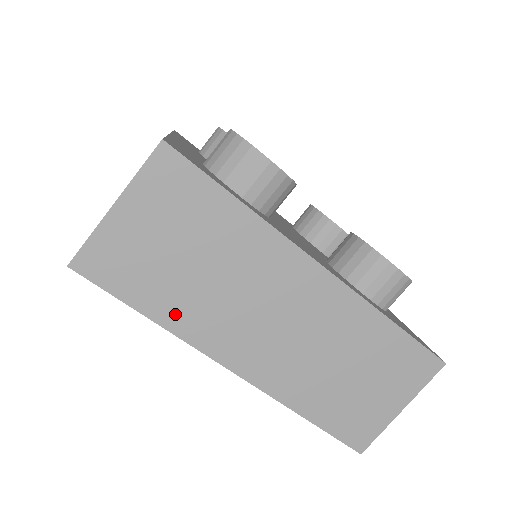
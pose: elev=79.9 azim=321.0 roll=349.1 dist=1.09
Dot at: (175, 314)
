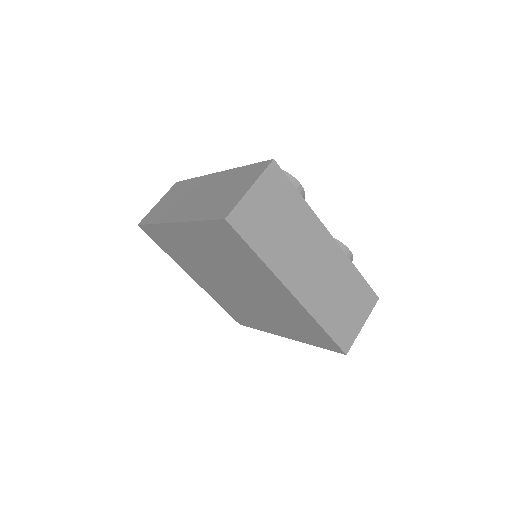
Dot at: (270, 255)
